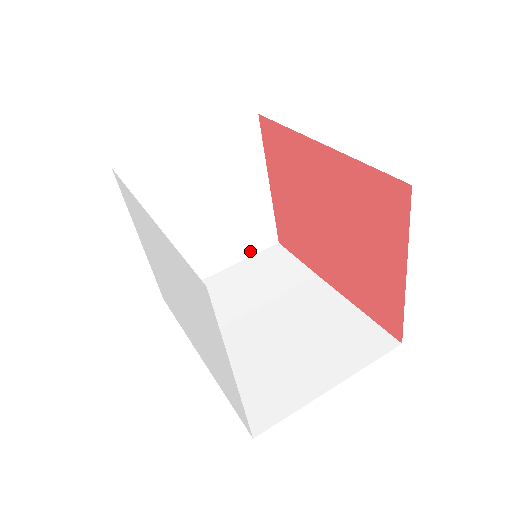
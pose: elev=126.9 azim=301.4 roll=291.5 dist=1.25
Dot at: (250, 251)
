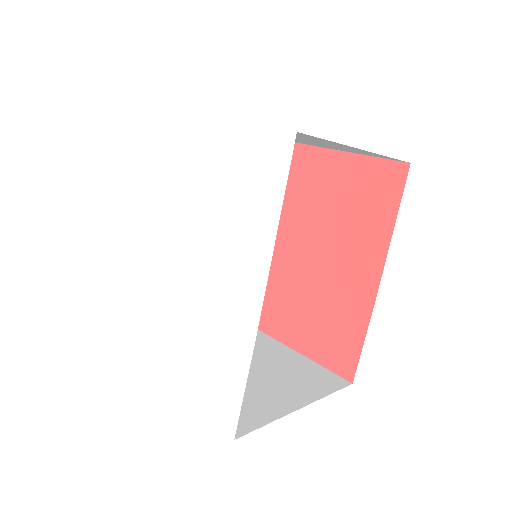
Dot at: (322, 391)
